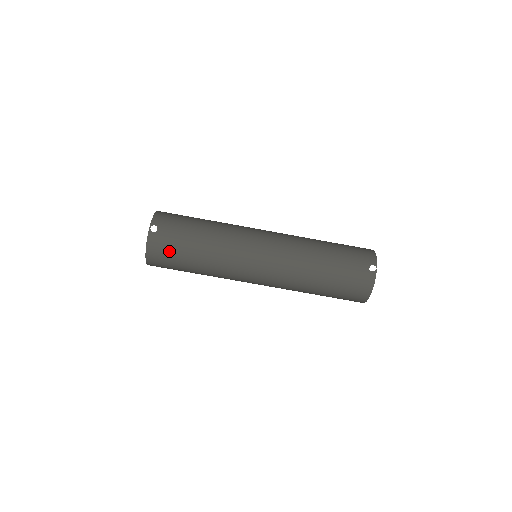
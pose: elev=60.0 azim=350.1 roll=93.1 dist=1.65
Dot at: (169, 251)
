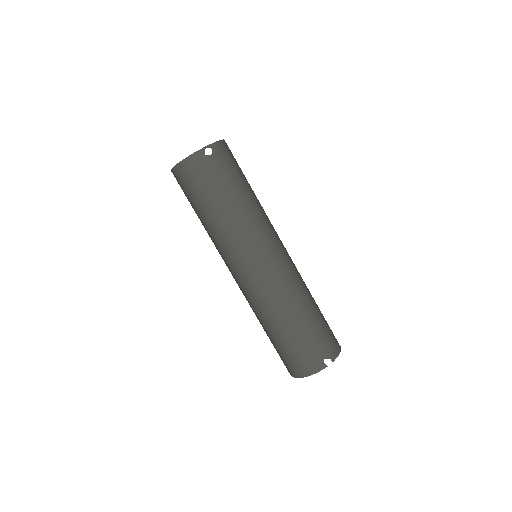
Dot at: (200, 181)
